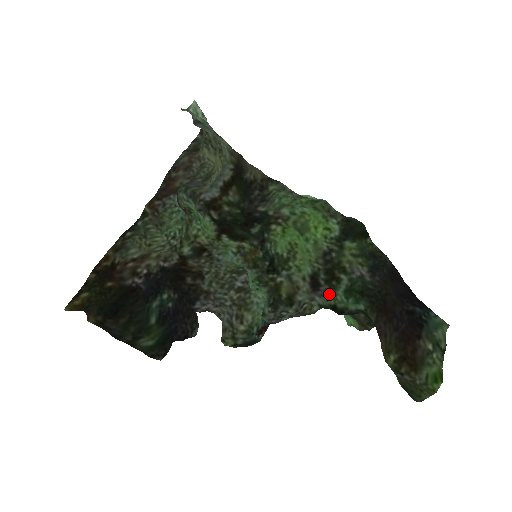
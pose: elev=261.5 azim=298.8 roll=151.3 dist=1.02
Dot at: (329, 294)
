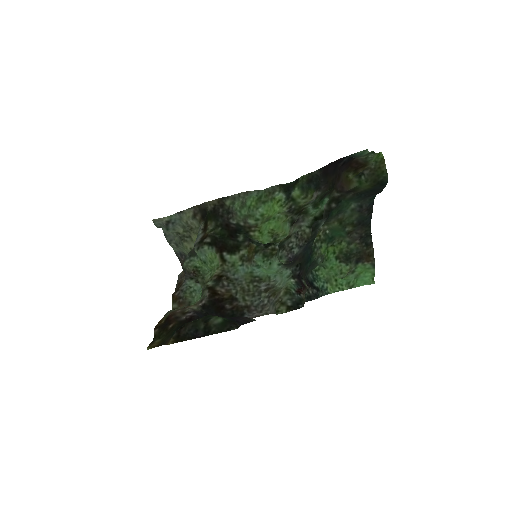
Dot at: (306, 217)
